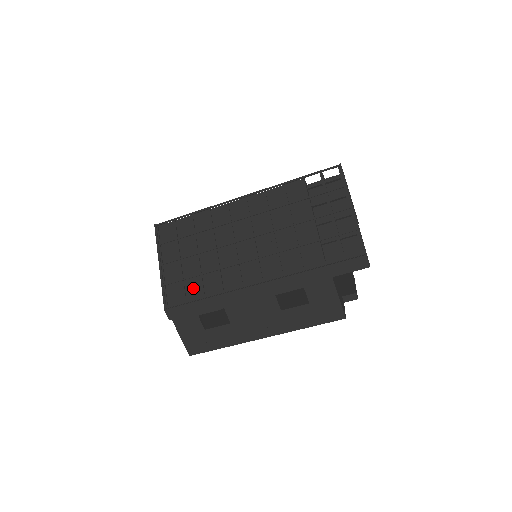
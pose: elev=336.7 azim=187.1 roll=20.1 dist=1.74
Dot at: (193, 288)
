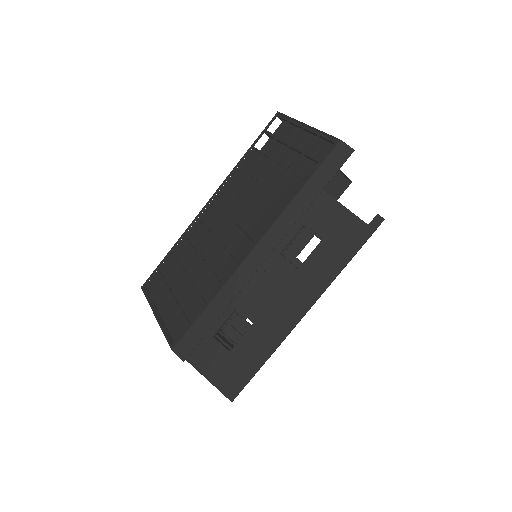
Dot at: (193, 308)
